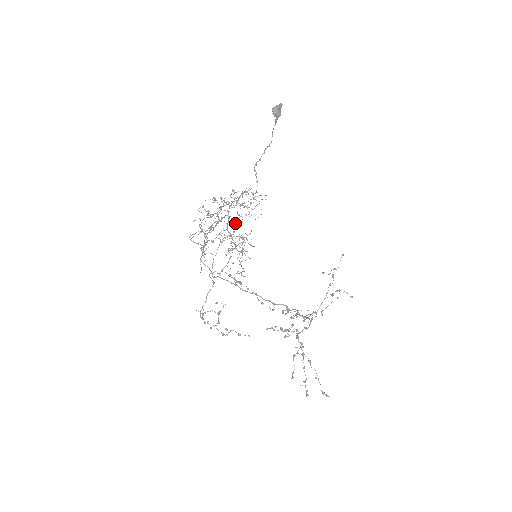
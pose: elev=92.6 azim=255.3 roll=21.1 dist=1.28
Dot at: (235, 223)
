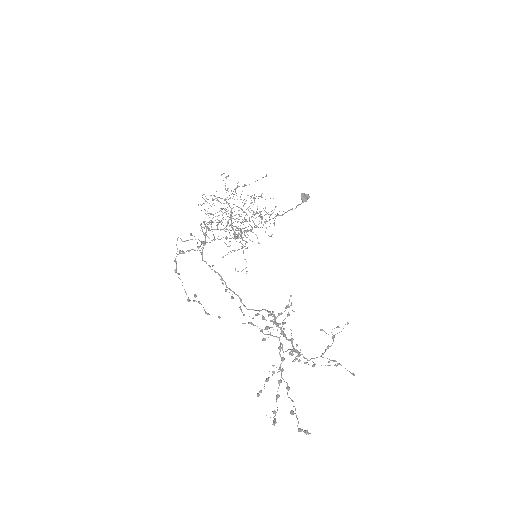
Dot at: occluded
